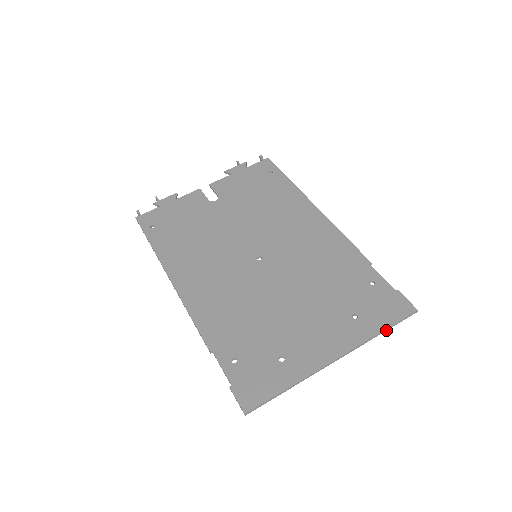
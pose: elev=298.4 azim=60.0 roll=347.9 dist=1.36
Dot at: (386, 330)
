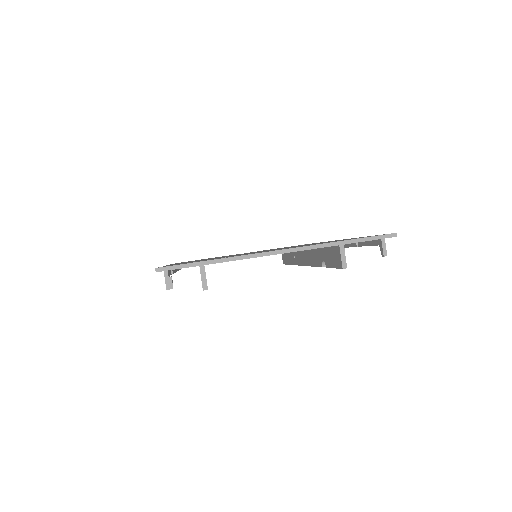
Dot at: occluded
